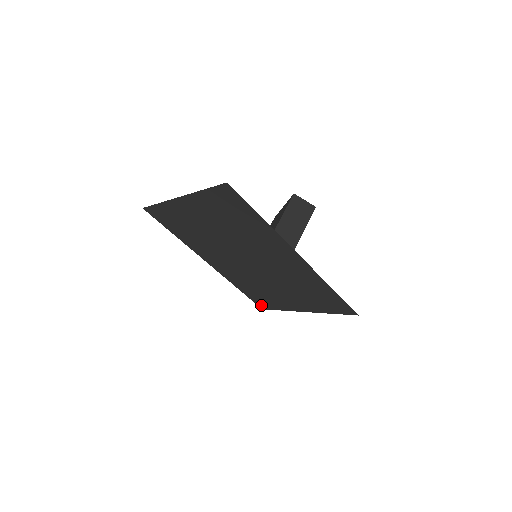
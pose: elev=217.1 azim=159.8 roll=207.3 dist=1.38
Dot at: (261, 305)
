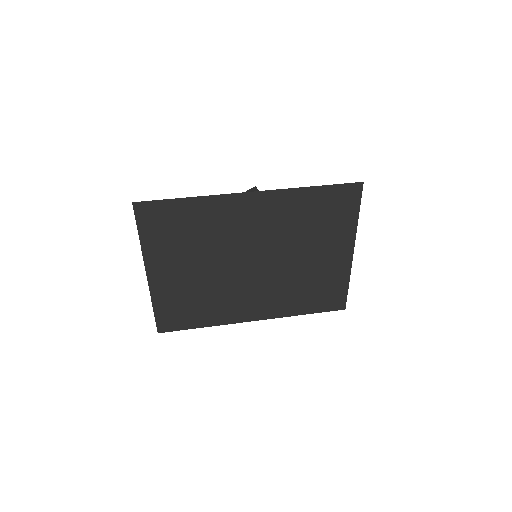
Dot at: (337, 305)
